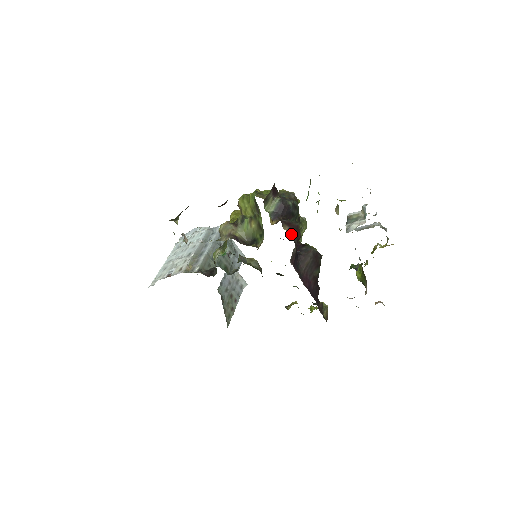
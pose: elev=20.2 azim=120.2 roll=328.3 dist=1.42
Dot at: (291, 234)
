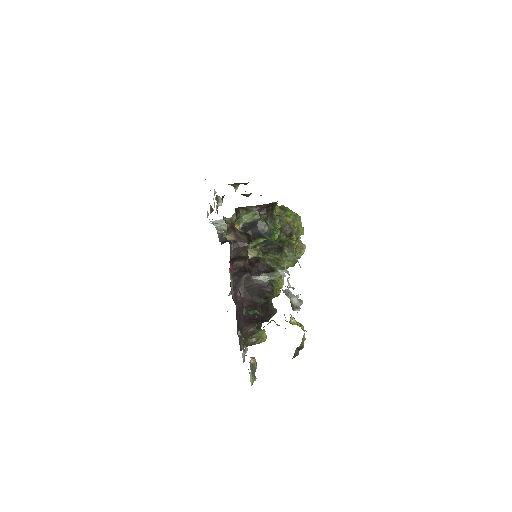
Dot at: (265, 255)
